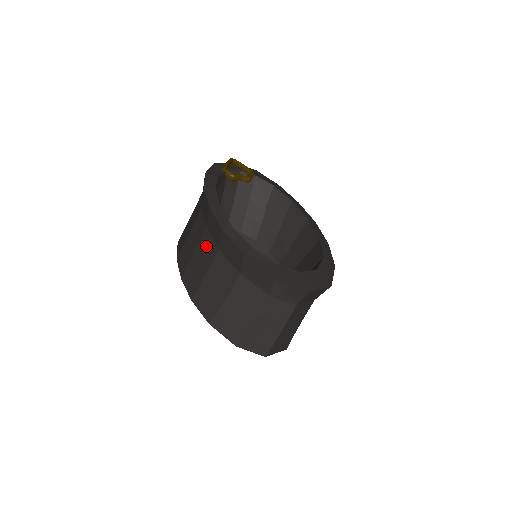
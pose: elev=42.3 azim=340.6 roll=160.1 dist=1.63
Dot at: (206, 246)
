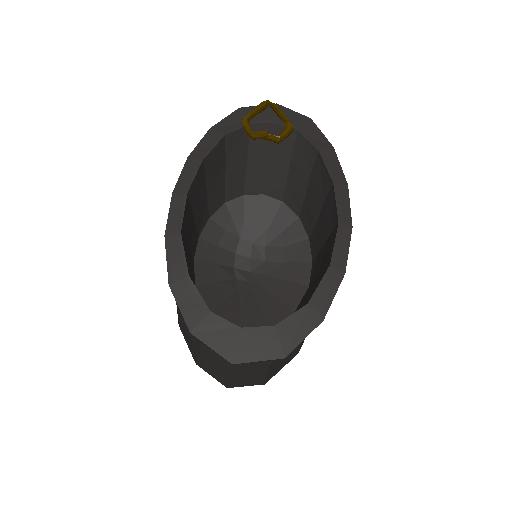
Dot at: occluded
